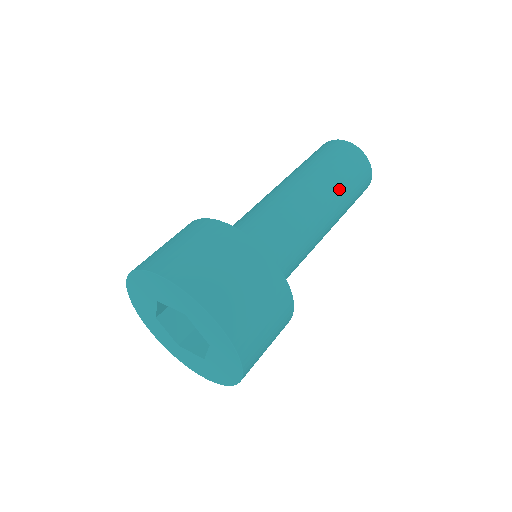
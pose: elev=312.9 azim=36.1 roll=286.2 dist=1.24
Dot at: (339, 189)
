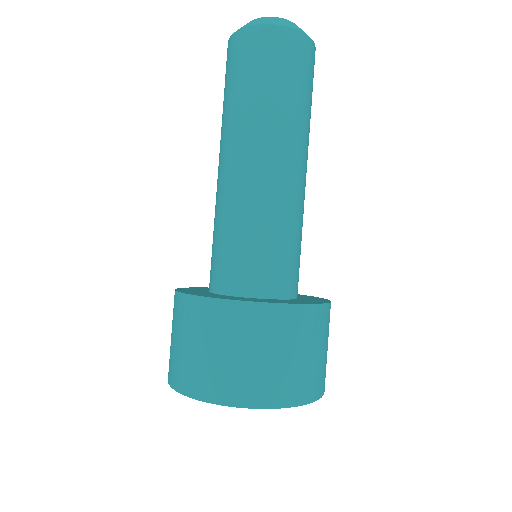
Dot at: (284, 114)
